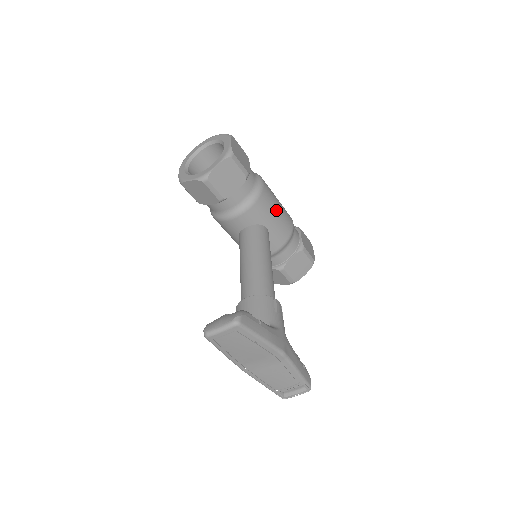
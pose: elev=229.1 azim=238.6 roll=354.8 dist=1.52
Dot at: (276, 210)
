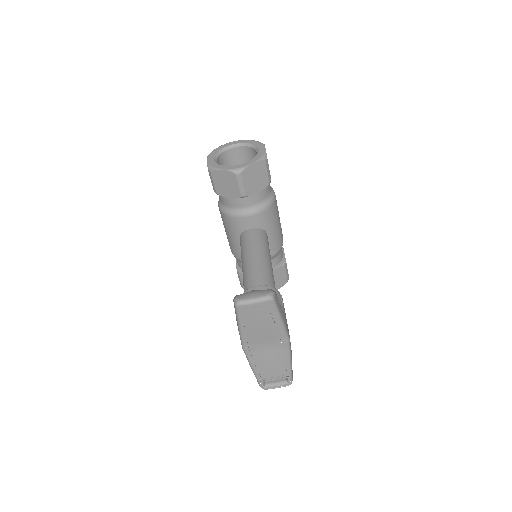
Dot at: (278, 222)
